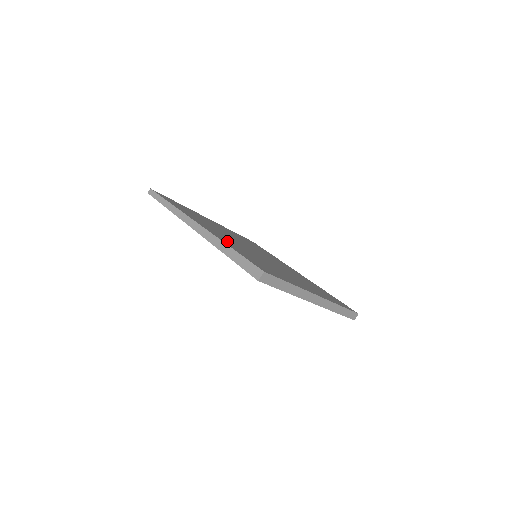
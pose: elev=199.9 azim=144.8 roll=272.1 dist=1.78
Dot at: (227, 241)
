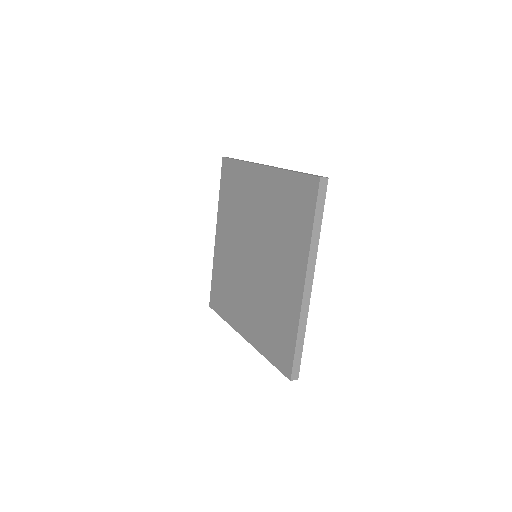
Dot at: occluded
